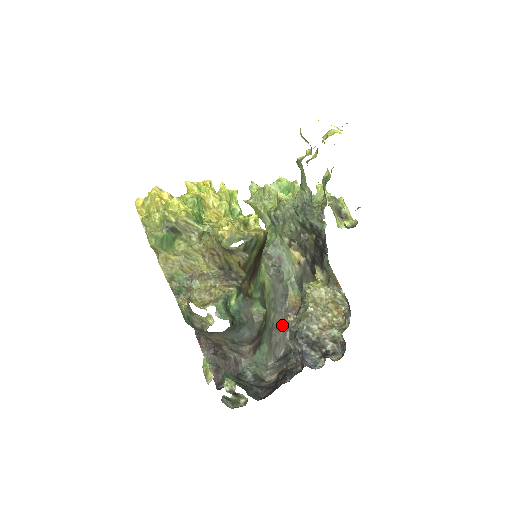
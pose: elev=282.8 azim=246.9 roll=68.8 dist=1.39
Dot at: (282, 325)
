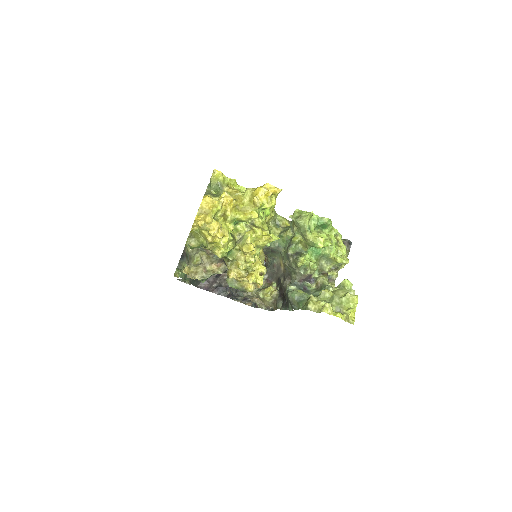
Dot at: occluded
